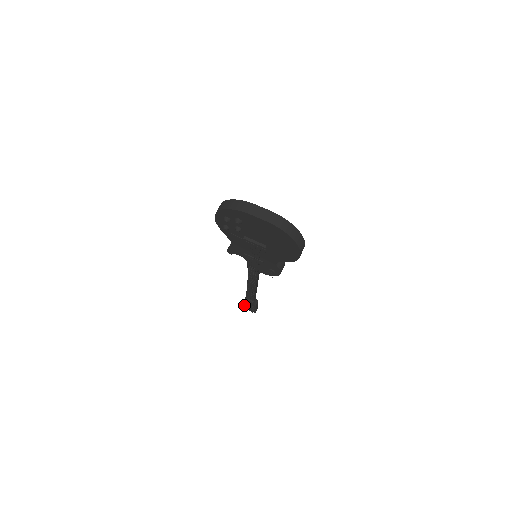
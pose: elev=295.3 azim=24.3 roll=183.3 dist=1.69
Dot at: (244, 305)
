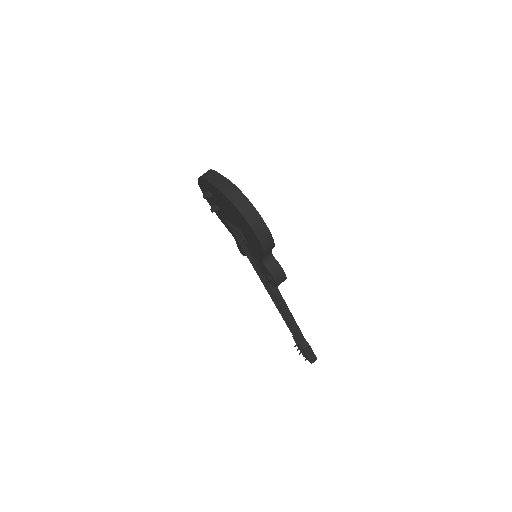
Dot at: occluded
